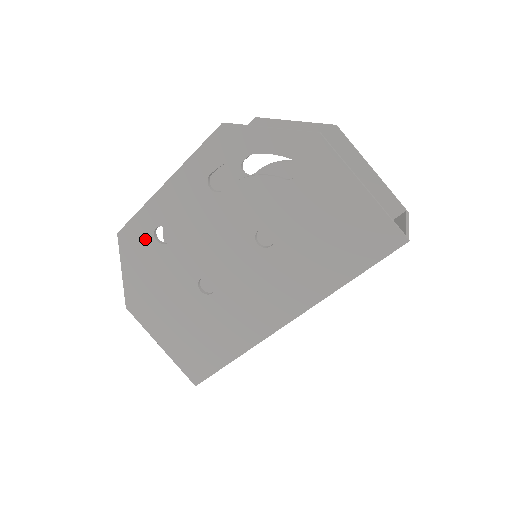
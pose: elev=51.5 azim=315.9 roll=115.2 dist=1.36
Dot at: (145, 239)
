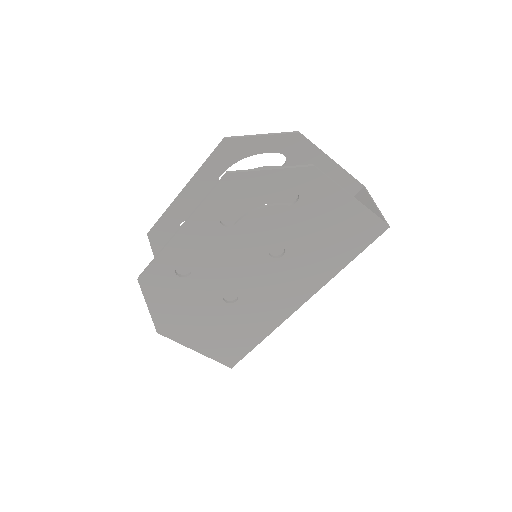
Dot at: (167, 277)
